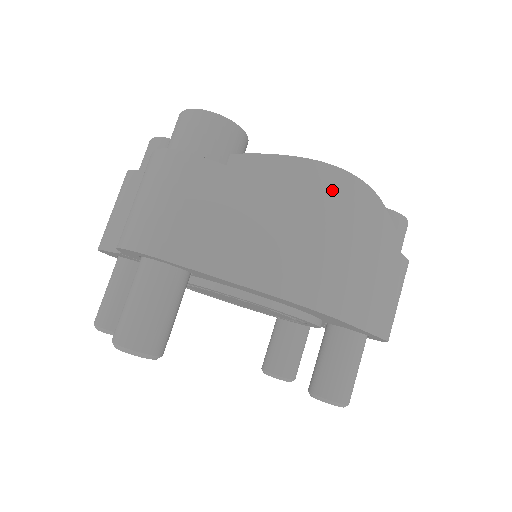
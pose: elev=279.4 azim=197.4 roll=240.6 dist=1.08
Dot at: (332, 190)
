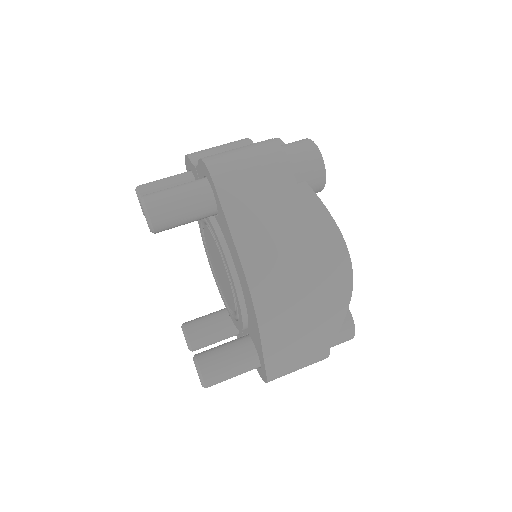
Dot at: (332, 258)
